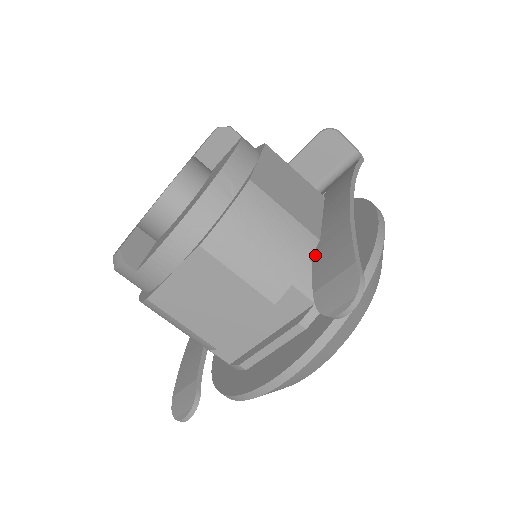
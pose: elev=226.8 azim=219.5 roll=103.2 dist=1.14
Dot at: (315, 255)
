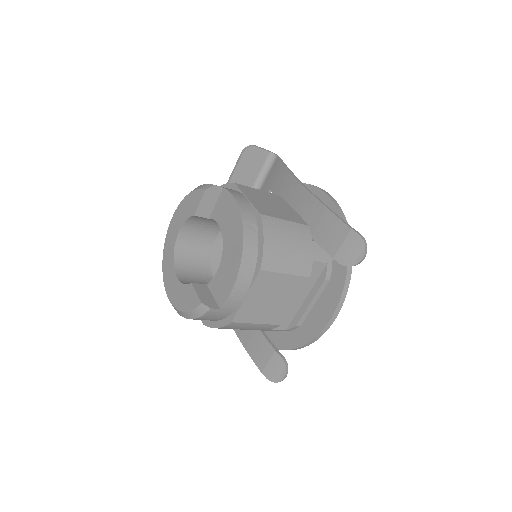
Dot at: (314, 236)
